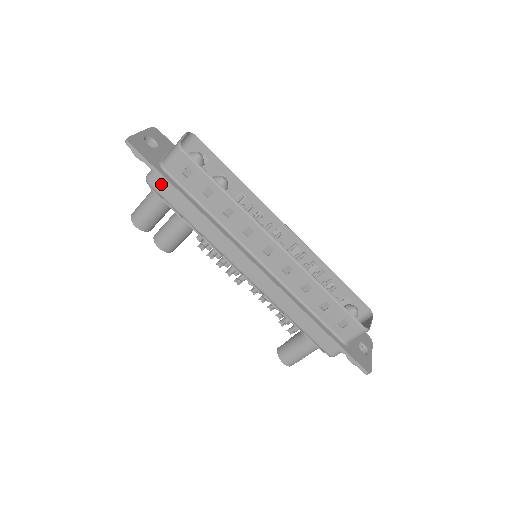
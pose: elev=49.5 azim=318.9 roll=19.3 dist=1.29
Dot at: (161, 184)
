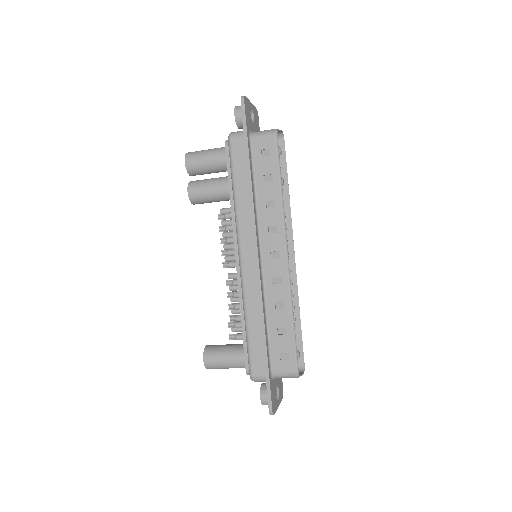
Dot at: (239, 145)
